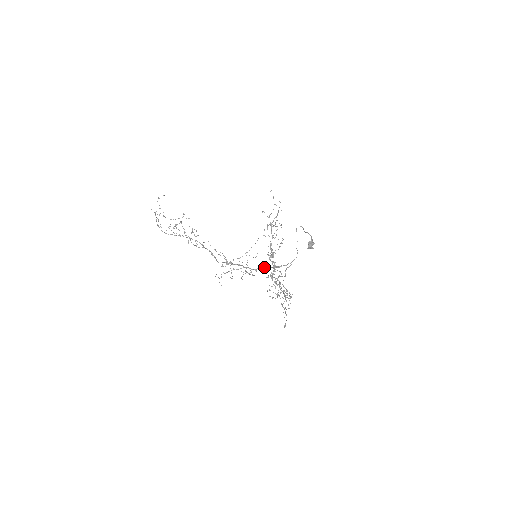
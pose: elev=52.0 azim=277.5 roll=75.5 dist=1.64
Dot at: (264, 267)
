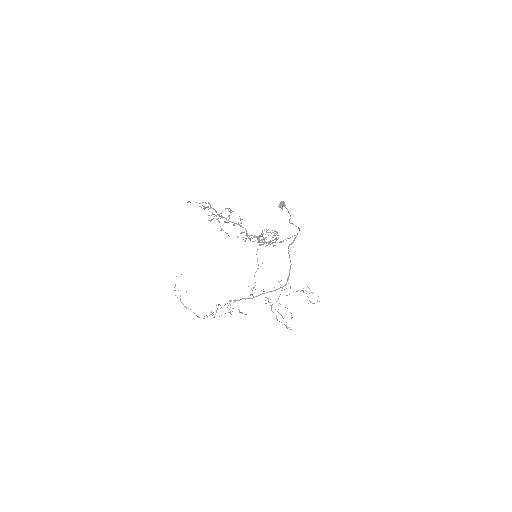
Dot at: (290, 267)
